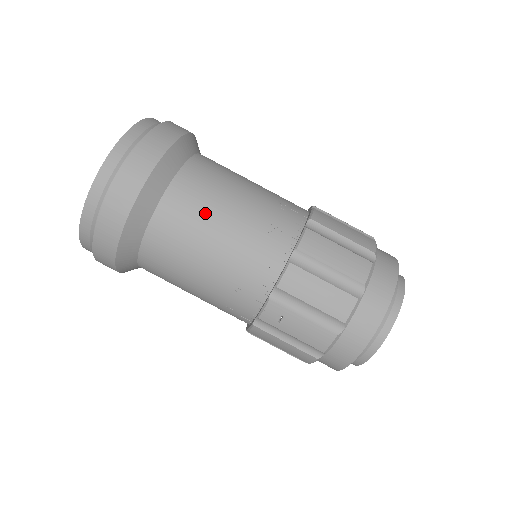
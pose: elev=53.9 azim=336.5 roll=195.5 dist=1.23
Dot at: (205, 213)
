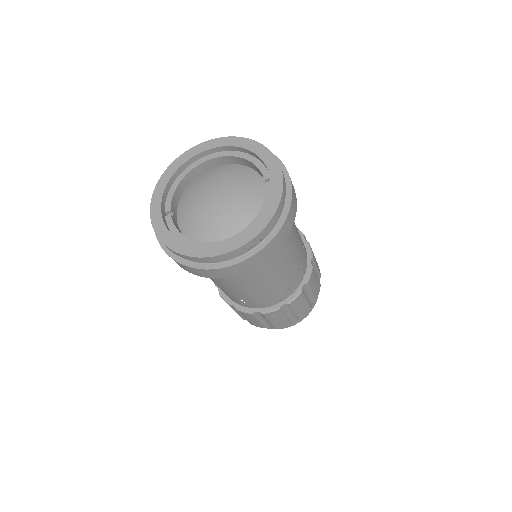
Dot at: (285, 258)
